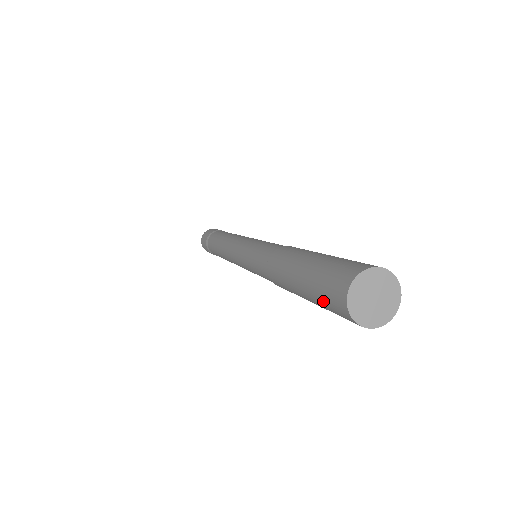
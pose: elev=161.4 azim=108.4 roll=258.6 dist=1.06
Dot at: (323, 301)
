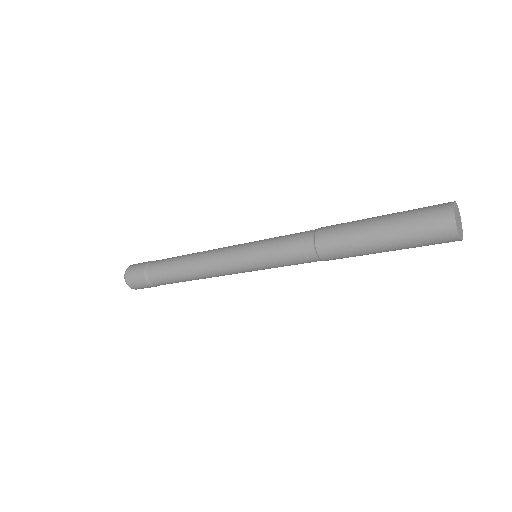
Dot at: (422, 242)
